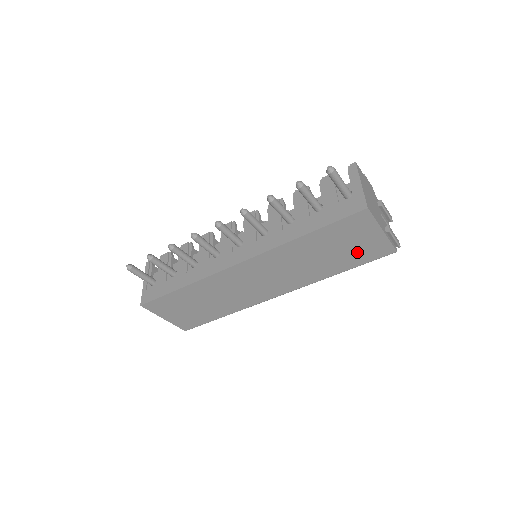
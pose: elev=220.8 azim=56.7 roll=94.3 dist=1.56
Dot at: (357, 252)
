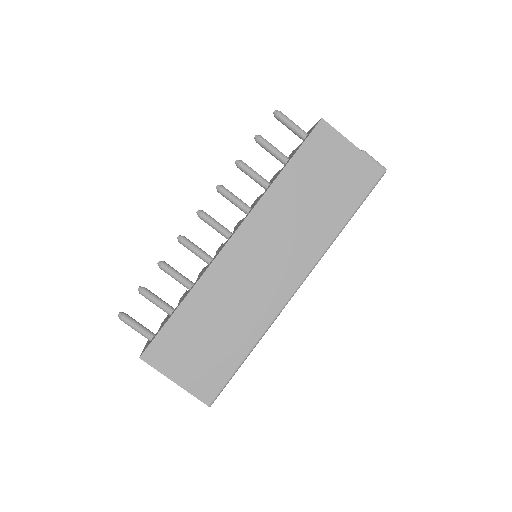
Dot at: (346, 183)
